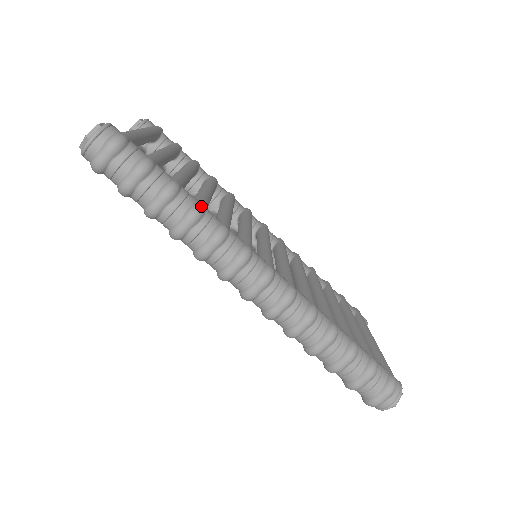
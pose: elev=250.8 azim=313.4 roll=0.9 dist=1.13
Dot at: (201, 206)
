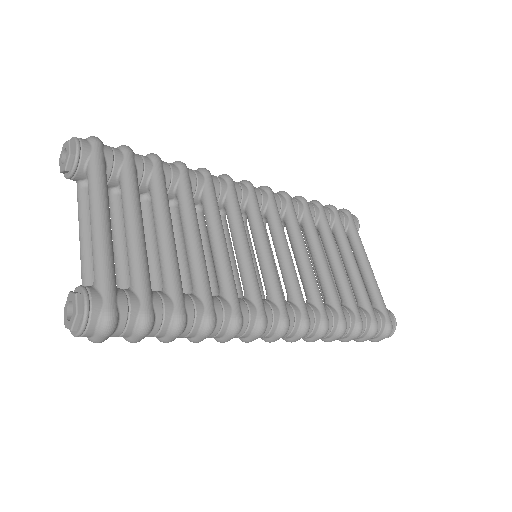
Dot at: (212, 318)
